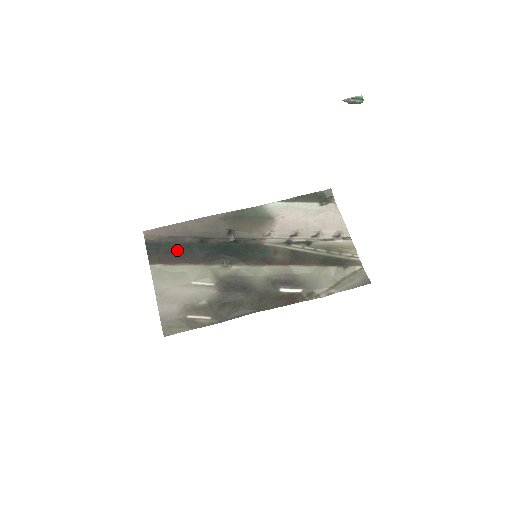
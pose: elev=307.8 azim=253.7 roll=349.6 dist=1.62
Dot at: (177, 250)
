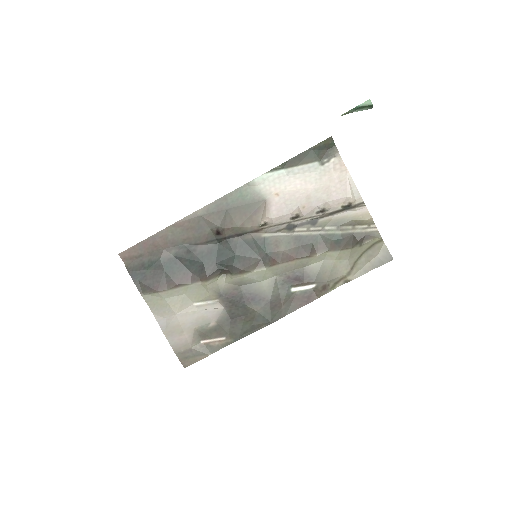
Dot at: (165, 270)
